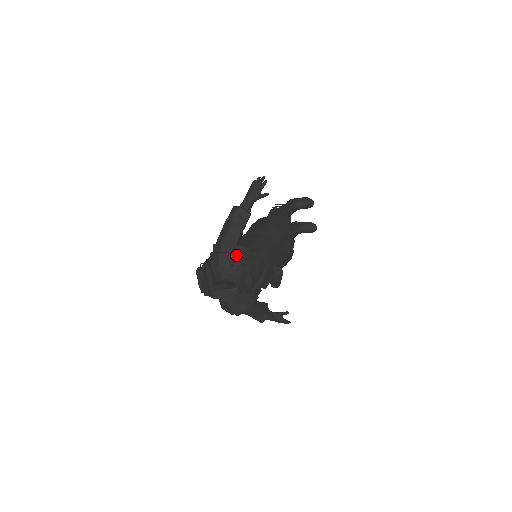
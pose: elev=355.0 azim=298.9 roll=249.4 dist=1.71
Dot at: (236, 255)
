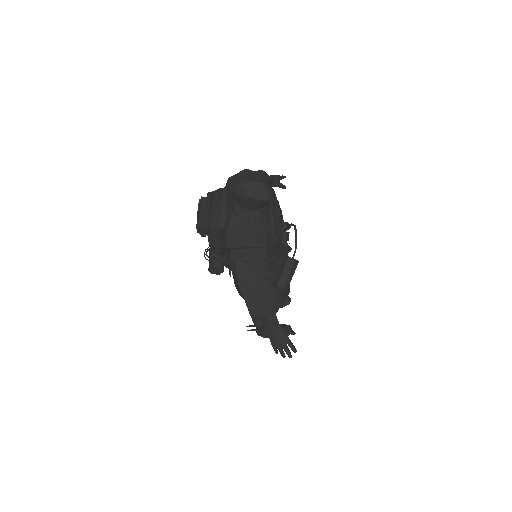
Dot at: (265, 181)
